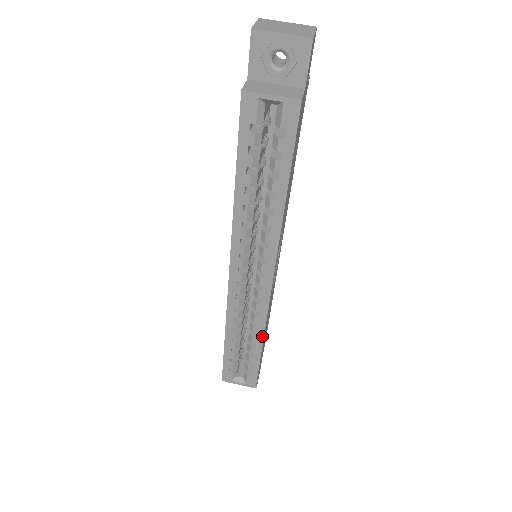
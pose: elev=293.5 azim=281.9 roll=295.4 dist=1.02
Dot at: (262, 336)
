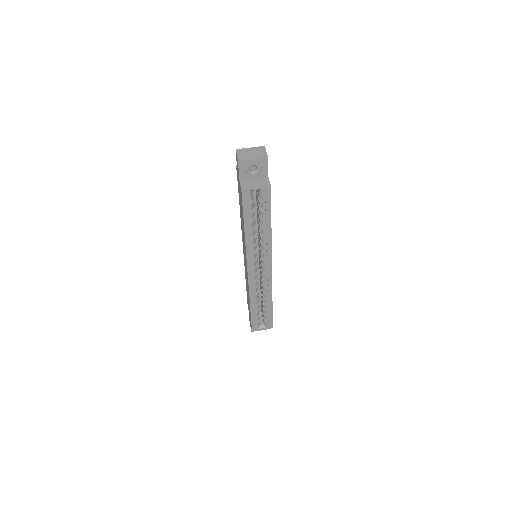
Dot at: (271, 298)
